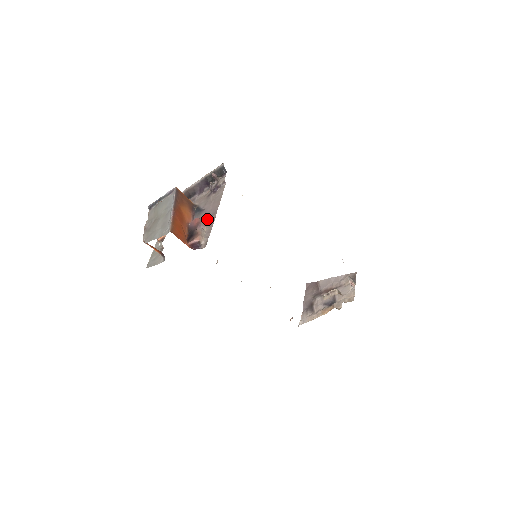
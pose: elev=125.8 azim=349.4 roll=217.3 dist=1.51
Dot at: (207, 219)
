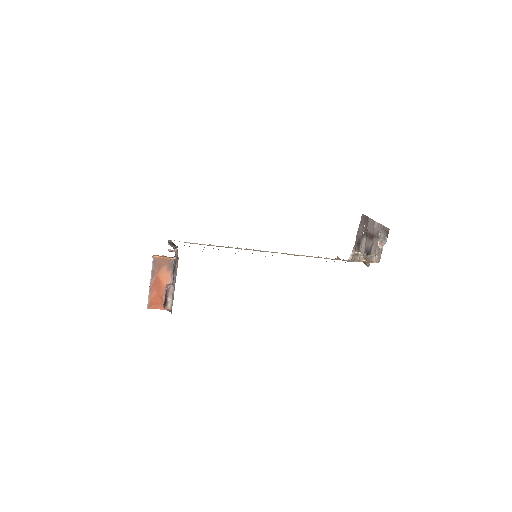
Dot at: (174, 286)
